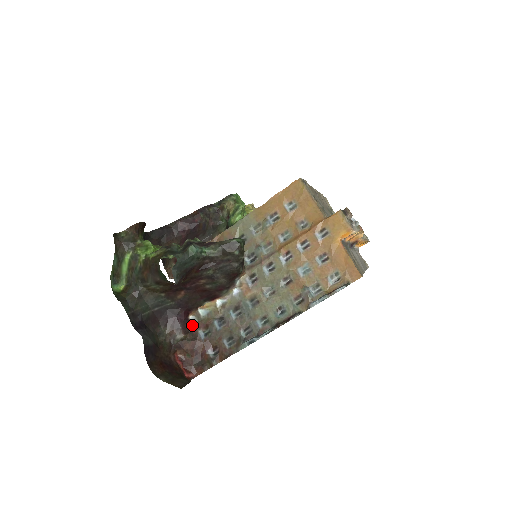
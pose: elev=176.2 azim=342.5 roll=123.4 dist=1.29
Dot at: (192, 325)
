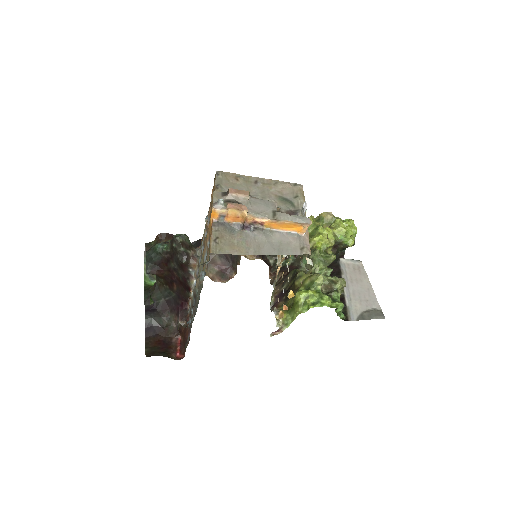
Dot at: (188, 314)
